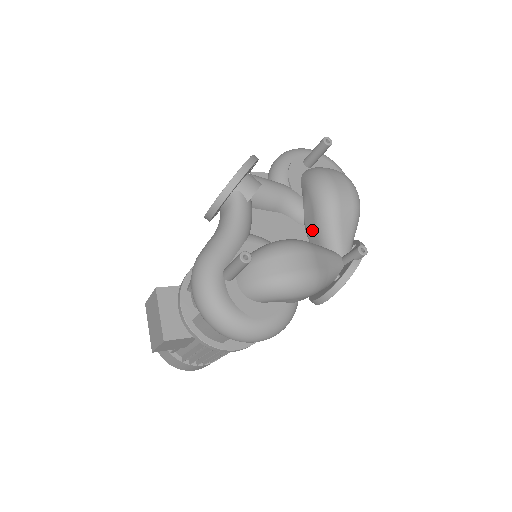
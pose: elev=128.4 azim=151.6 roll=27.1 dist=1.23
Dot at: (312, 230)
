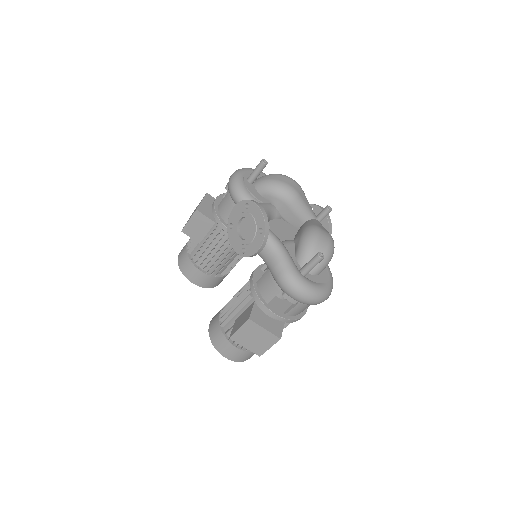
Dot at: (291, 217)
